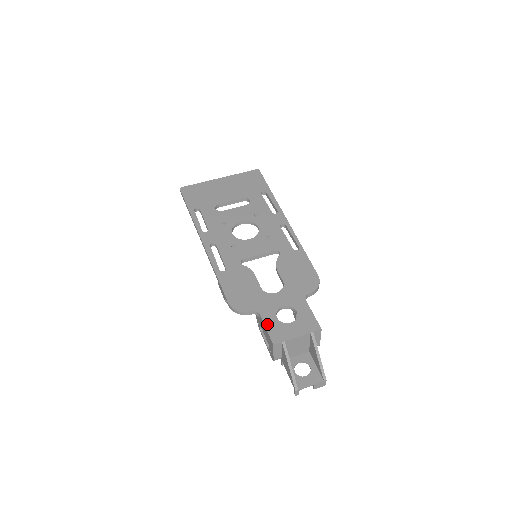
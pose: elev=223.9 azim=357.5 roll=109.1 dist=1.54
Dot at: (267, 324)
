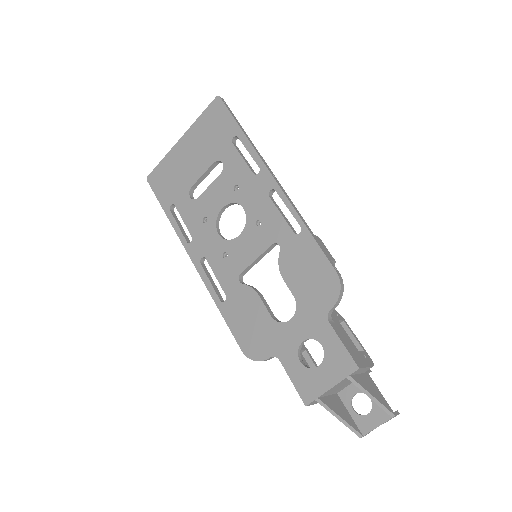
Dot at: (291, 375)
